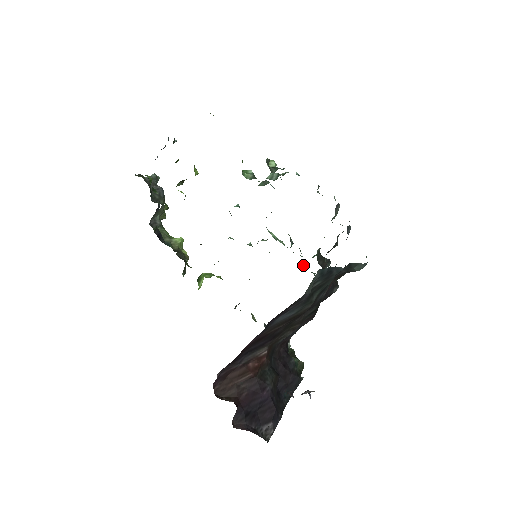
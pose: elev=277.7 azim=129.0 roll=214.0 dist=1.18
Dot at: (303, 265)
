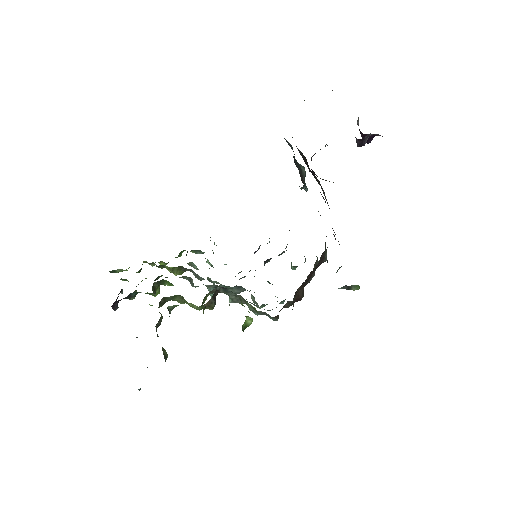
Dot at: occluded
